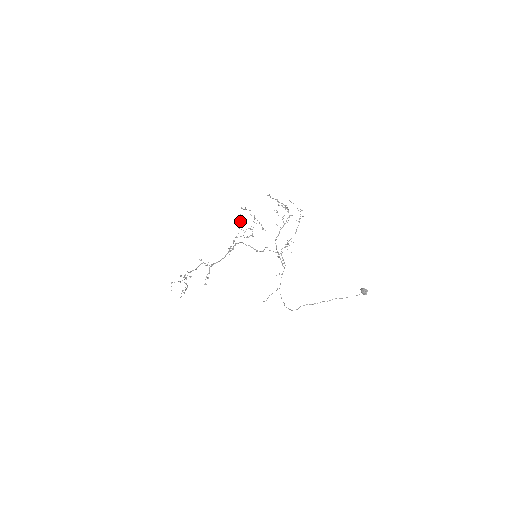
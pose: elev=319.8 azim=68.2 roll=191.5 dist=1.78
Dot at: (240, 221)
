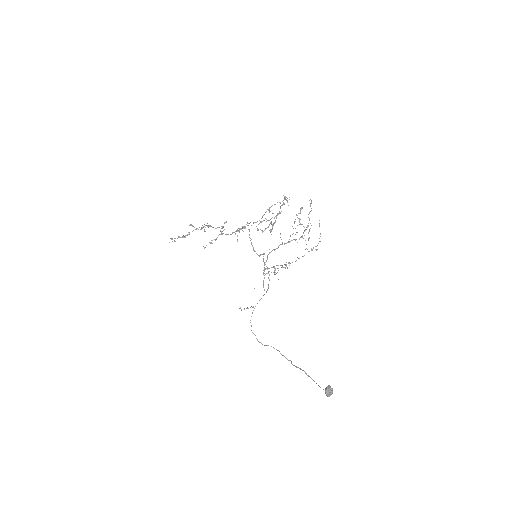
Dot at: occluded
